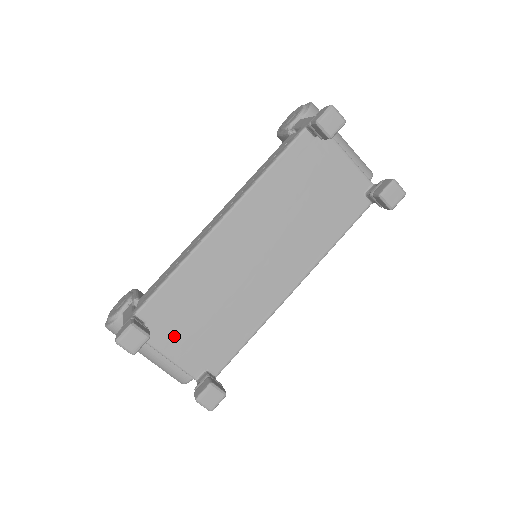
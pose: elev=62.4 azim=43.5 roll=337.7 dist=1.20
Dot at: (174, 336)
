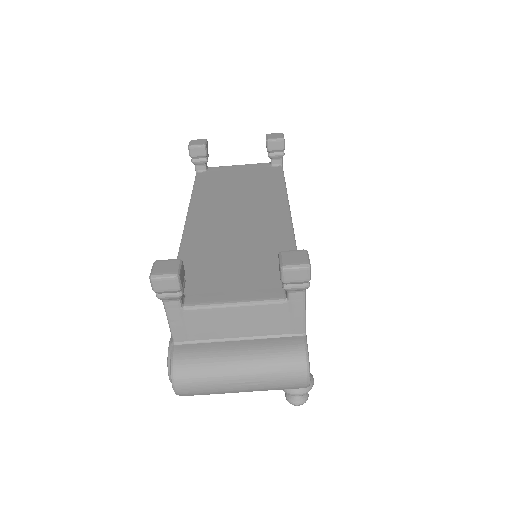
Dot at: (223, 287)
